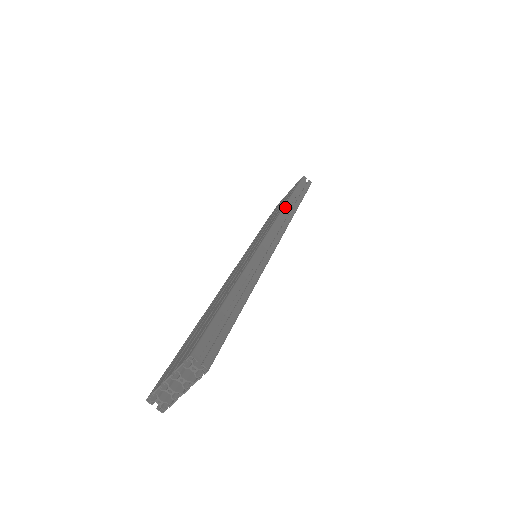
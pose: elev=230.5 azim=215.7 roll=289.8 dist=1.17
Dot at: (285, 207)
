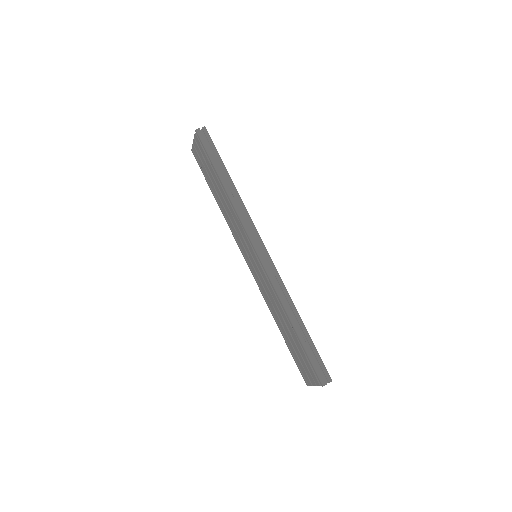
Dot at: (234, 205)
